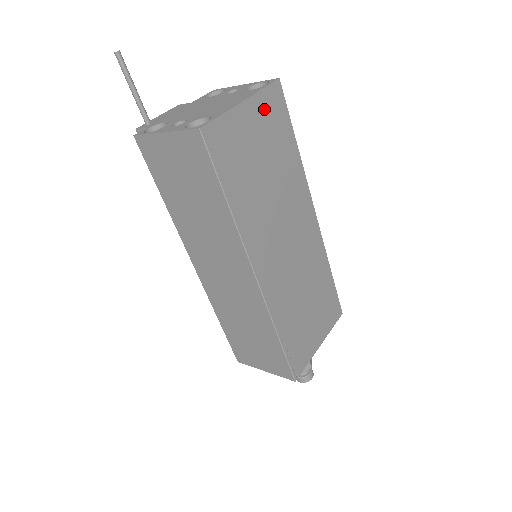
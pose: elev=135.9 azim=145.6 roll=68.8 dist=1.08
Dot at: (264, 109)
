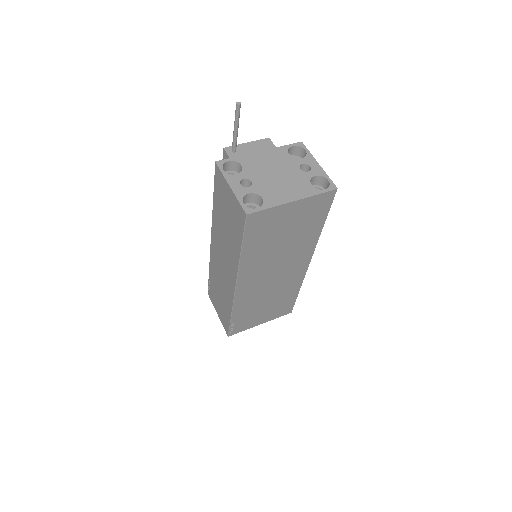
Dot at: (309, 206)
